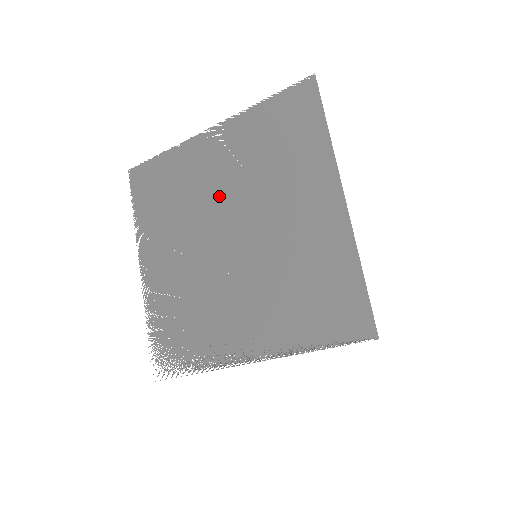
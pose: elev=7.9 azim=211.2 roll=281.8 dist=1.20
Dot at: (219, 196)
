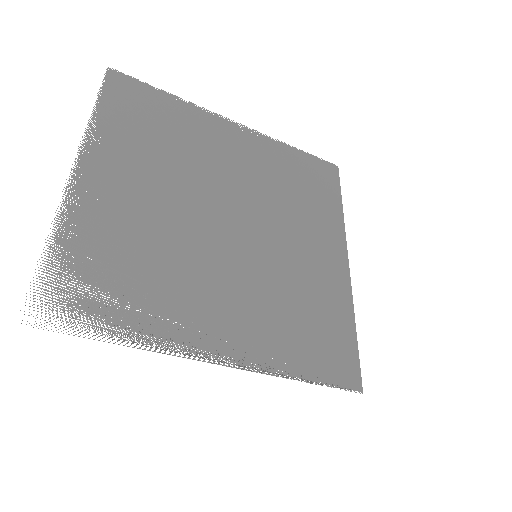
Dot at: (229, 178)
